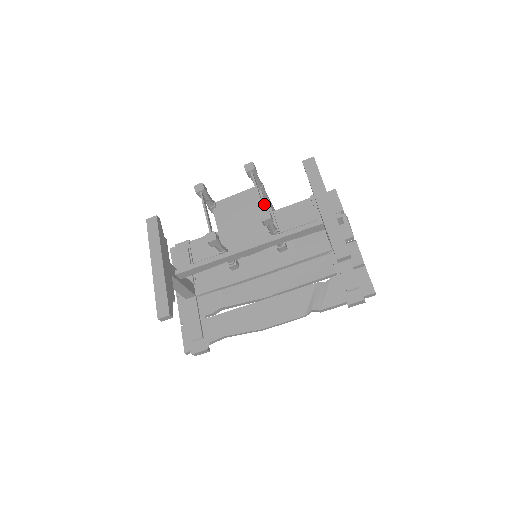
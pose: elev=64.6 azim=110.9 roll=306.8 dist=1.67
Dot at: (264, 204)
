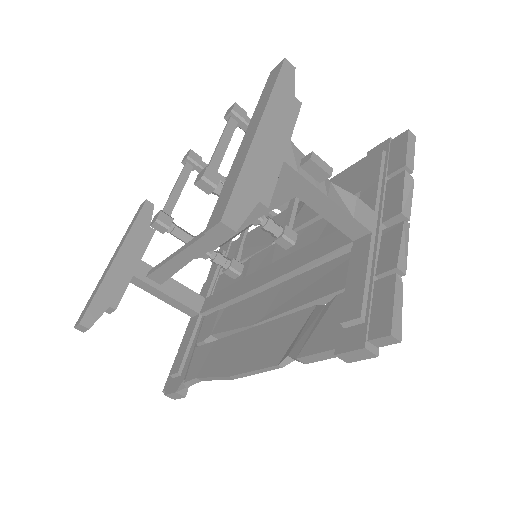
Dot at: occluded
